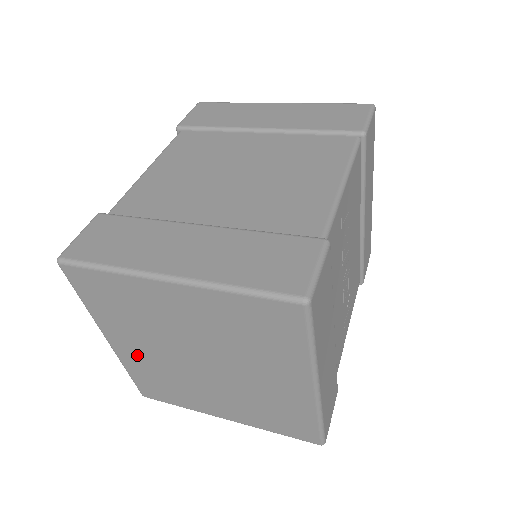
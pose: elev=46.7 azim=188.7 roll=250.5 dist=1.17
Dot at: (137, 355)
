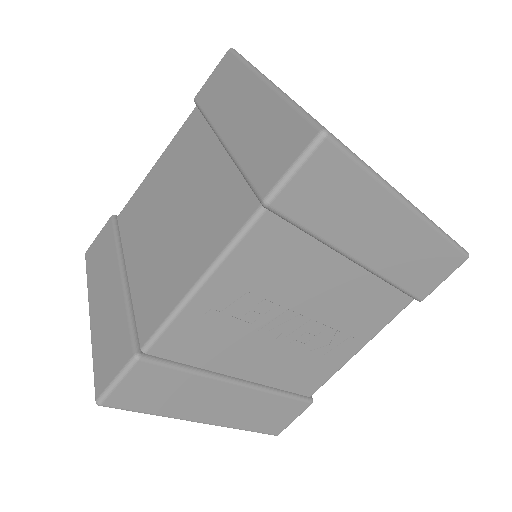
Dot at: occluded
